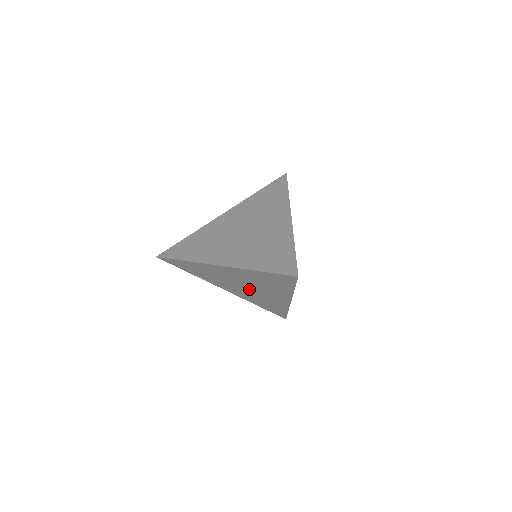
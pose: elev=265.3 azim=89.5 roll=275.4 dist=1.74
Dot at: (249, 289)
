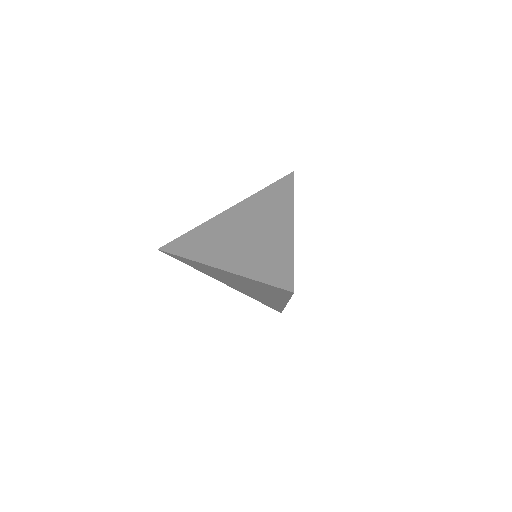
Dot at: (247, 288)
